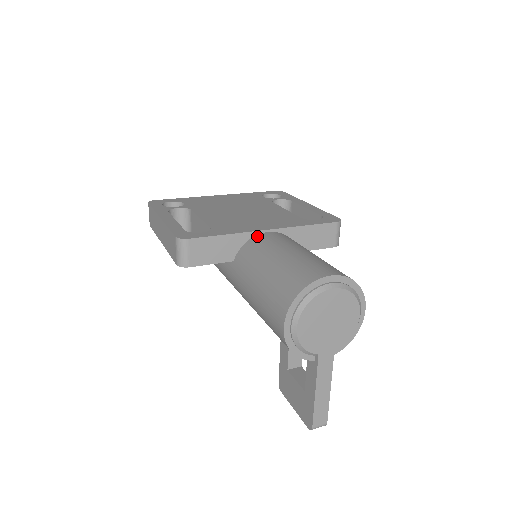
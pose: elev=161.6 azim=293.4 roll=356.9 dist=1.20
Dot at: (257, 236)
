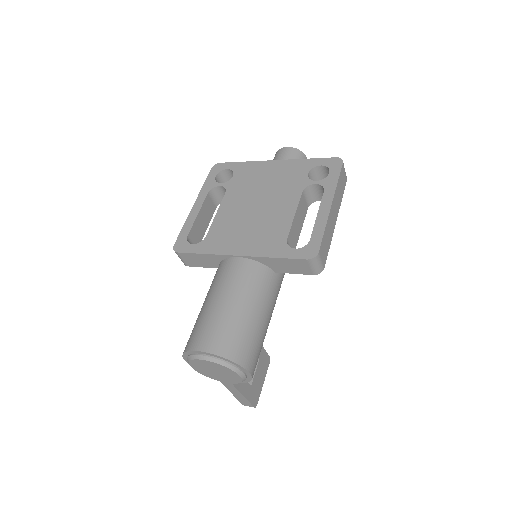
Dot at: (228, 260)
